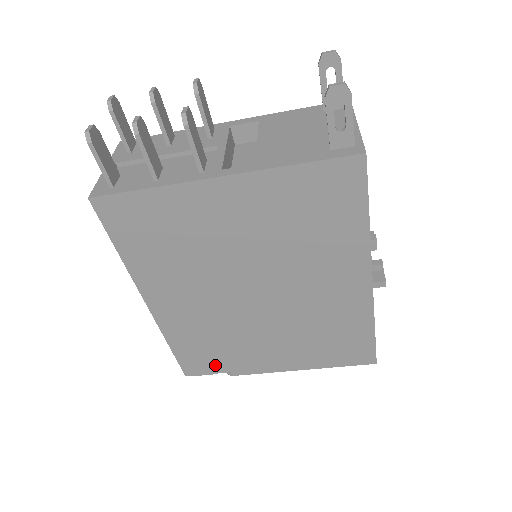
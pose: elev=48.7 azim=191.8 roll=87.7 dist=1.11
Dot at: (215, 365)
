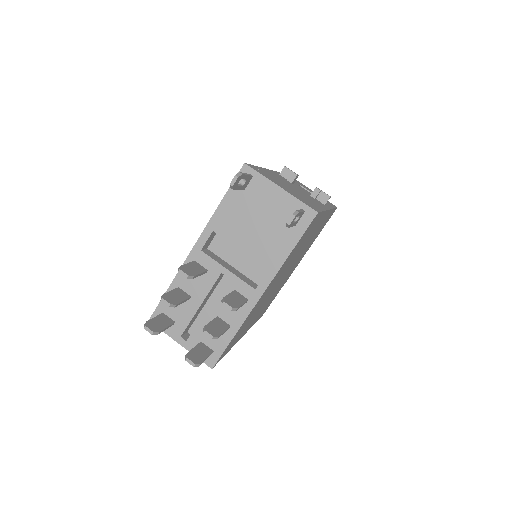
Dot at: occluded
